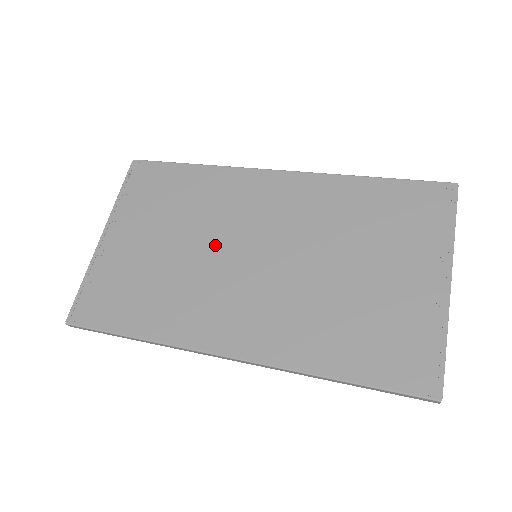
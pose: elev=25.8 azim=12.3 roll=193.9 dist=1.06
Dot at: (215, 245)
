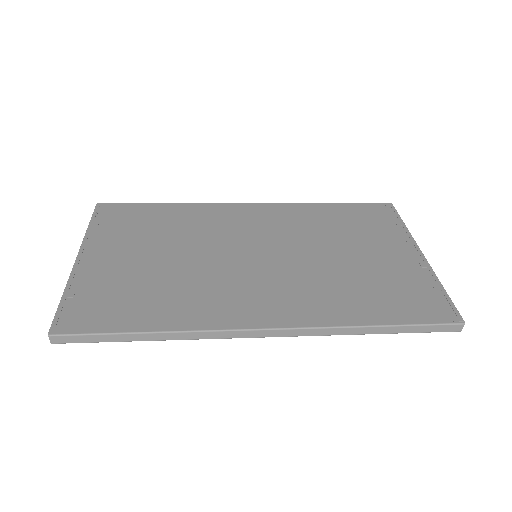
Dot at: (212, 252)
